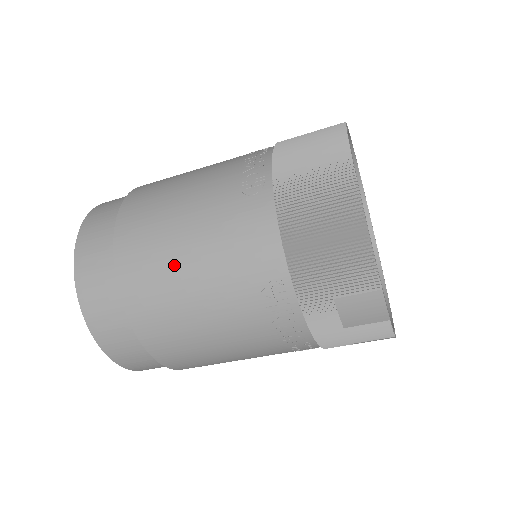
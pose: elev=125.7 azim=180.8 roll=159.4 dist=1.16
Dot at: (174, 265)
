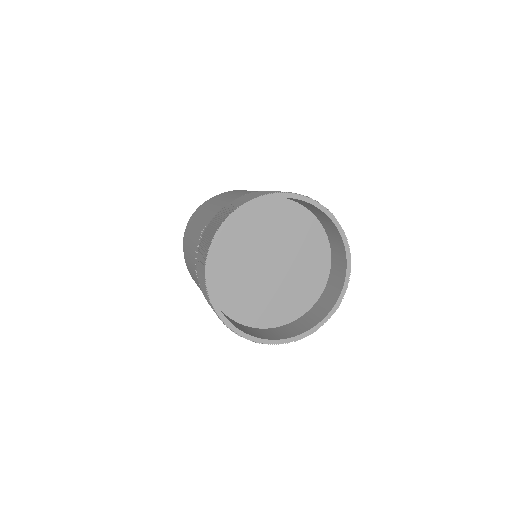
Dot at: occluded
